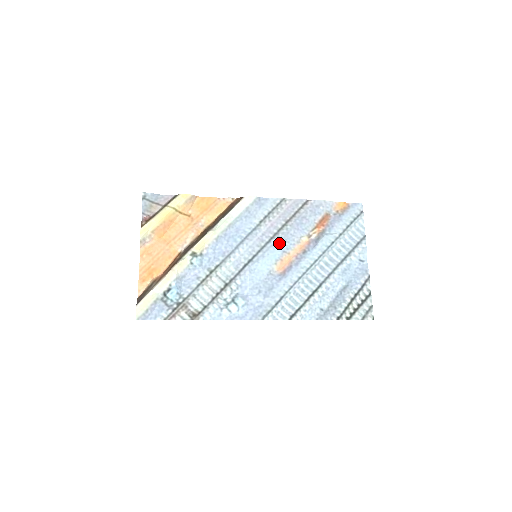
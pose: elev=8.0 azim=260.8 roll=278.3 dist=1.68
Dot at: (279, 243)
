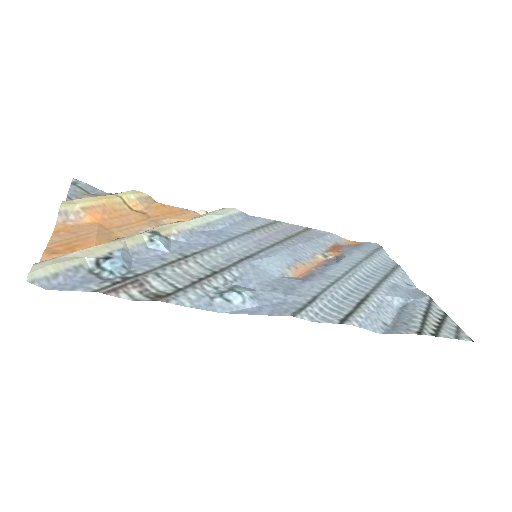
Dot at: (286, 250)
